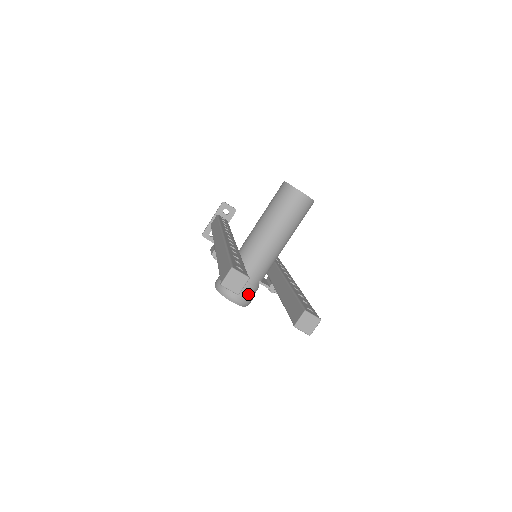
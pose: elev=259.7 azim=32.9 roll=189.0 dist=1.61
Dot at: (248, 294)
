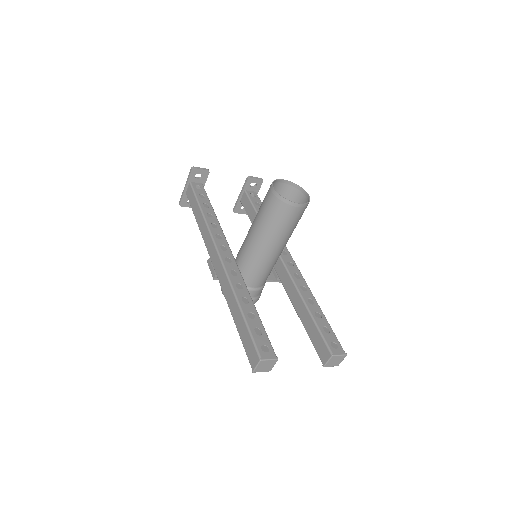
Dot at: (258, 295)
